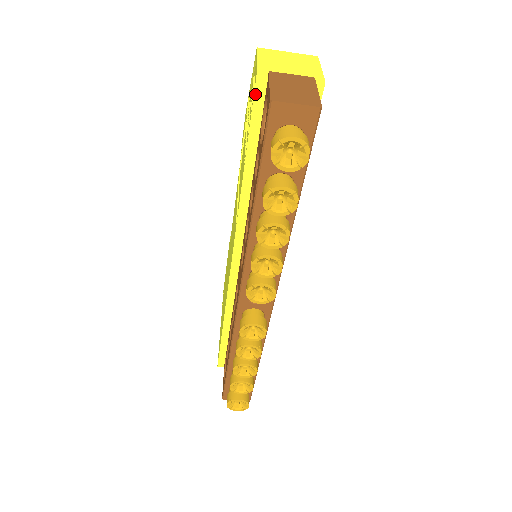
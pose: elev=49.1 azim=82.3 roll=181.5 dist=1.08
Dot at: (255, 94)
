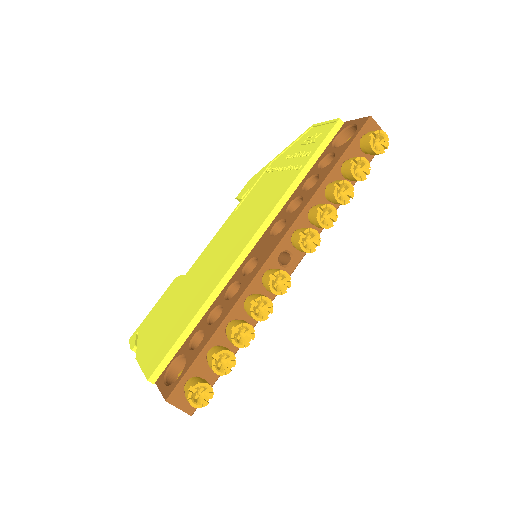
Dot at: (334, 127)
